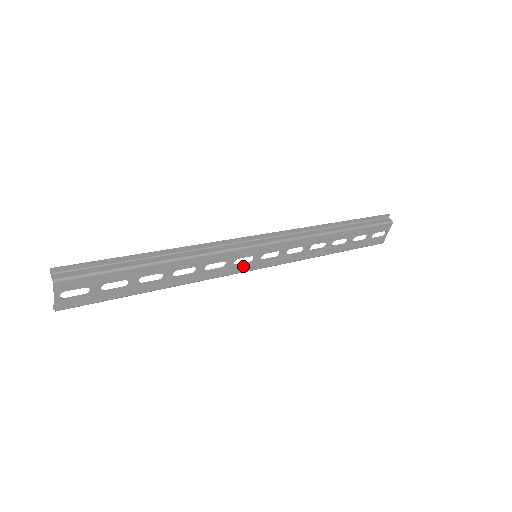
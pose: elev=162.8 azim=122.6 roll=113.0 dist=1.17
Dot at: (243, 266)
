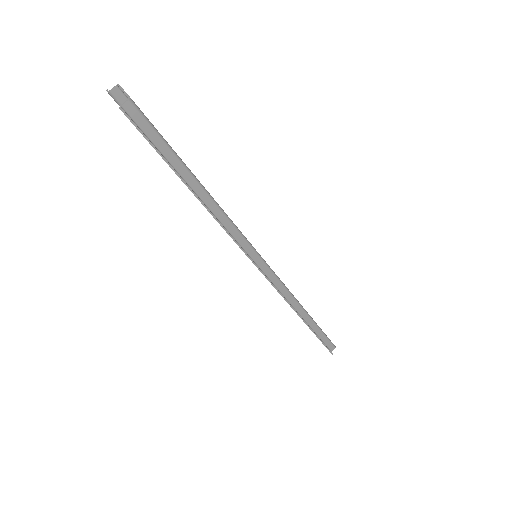
Dot at: occluded
